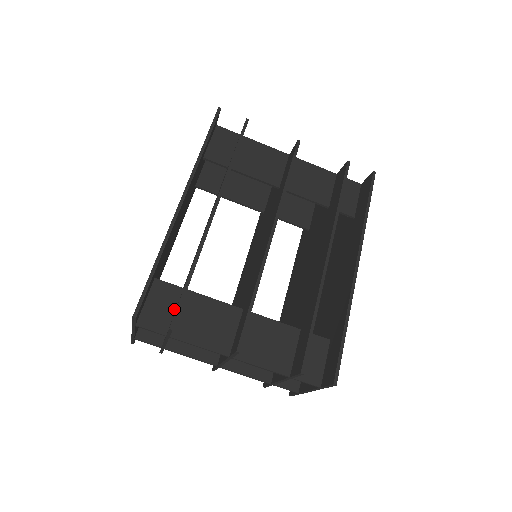
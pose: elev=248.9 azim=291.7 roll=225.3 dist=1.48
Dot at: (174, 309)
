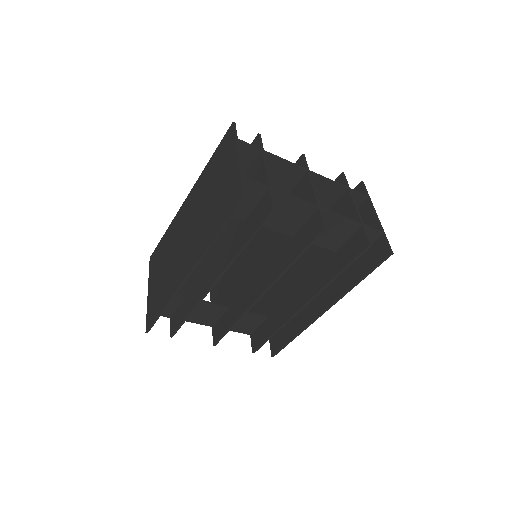
Dot at: (177, 307)
